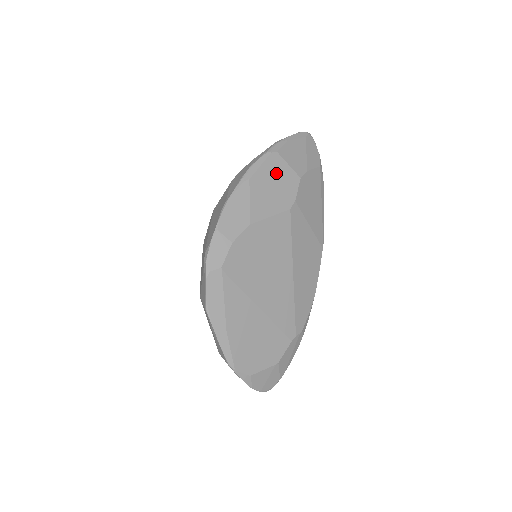
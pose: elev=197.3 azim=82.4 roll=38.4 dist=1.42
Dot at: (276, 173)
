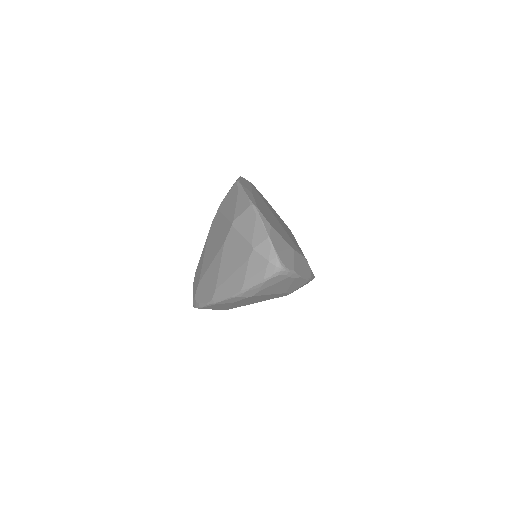
Dot at: occluded
